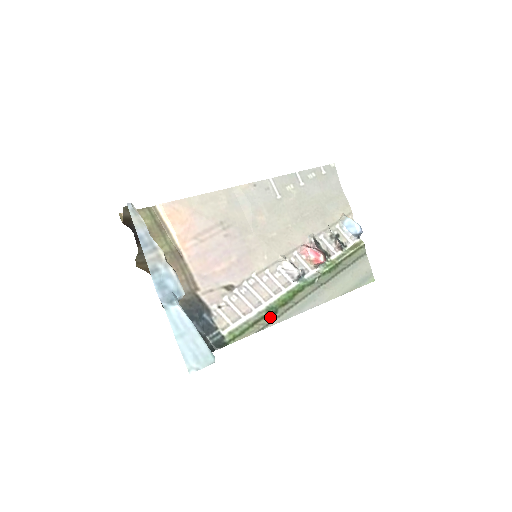
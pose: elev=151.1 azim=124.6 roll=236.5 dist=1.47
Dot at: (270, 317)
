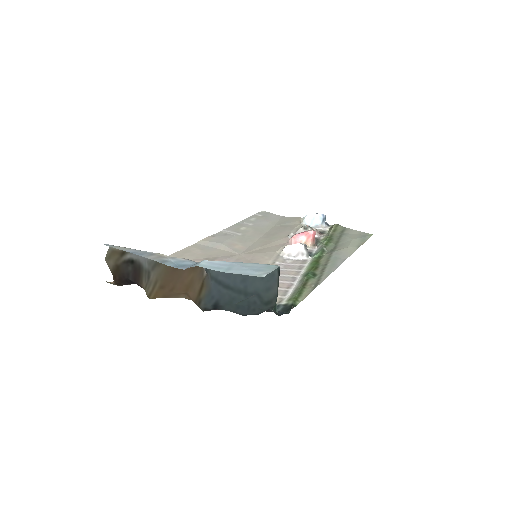
Dot at: (313, 279)
